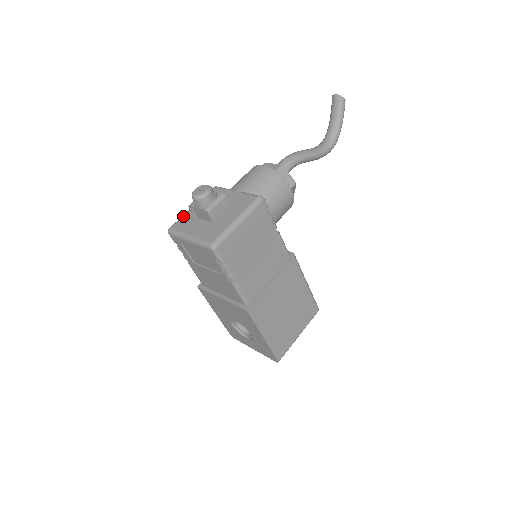
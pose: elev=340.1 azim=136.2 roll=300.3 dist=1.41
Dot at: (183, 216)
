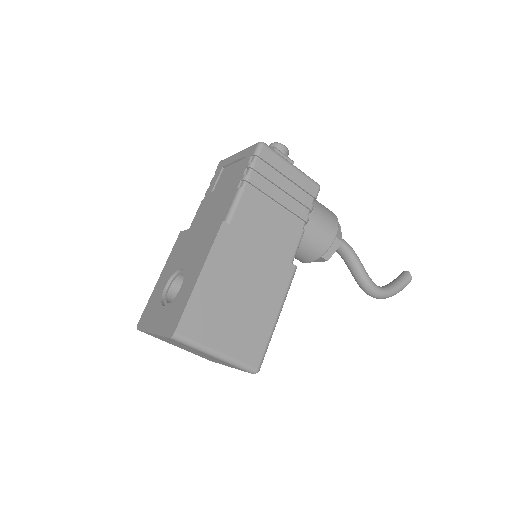
Dot at: occluded
